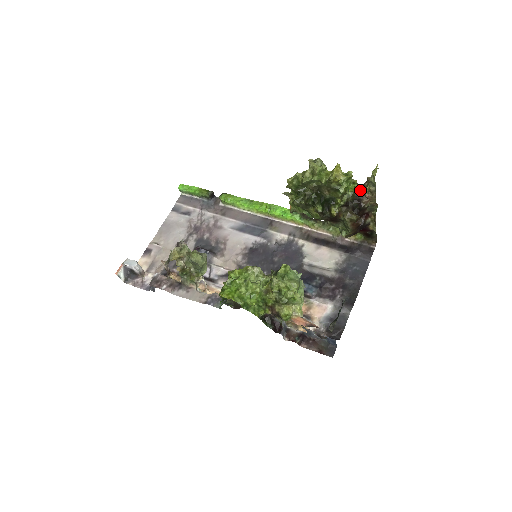
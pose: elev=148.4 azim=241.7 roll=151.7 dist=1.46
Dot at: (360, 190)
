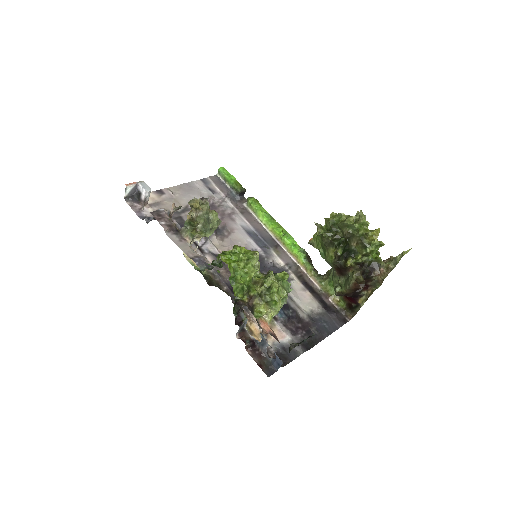
Dot at: (379, 261)
